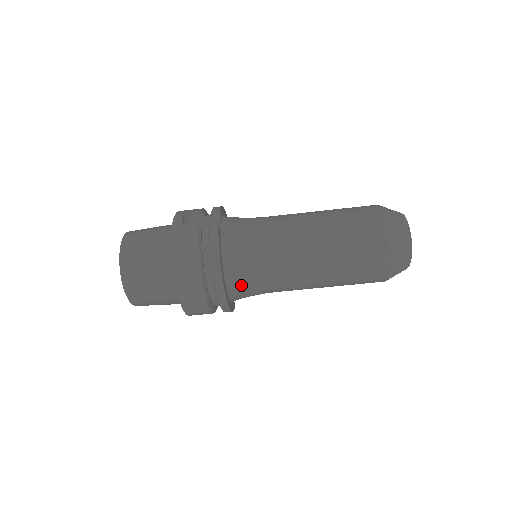
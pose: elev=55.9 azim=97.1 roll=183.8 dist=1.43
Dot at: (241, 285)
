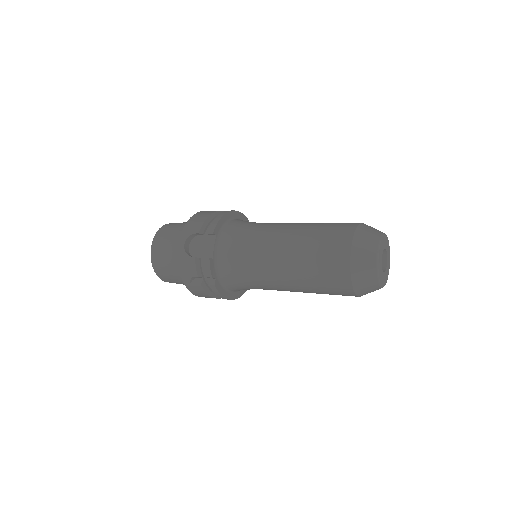
Dot at: occluded
